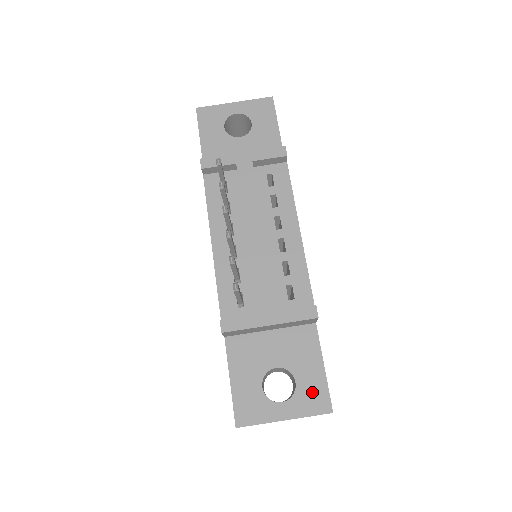
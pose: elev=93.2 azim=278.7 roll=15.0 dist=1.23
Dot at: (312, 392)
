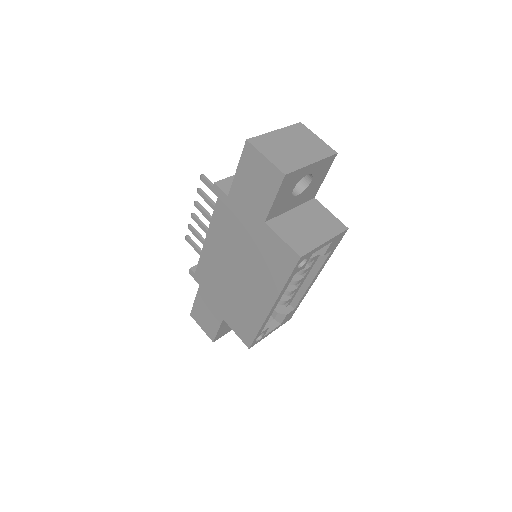
Dot at: occluded
